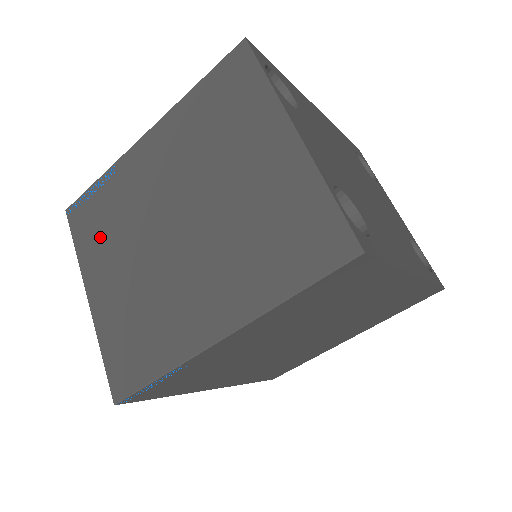
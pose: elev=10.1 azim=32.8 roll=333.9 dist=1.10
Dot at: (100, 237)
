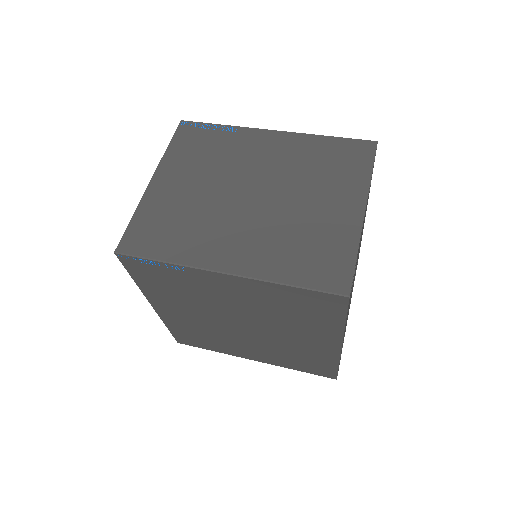
Dot at: (193, 155)
